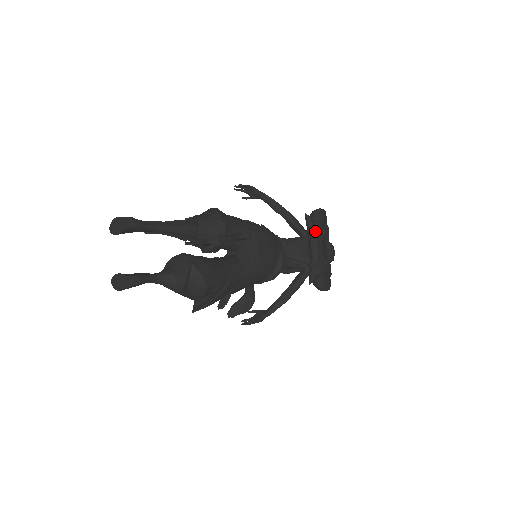
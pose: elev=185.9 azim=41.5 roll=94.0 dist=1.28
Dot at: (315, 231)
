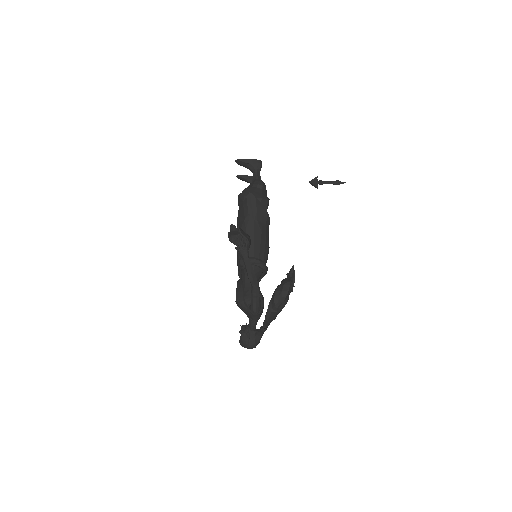
Dot at: occluded
